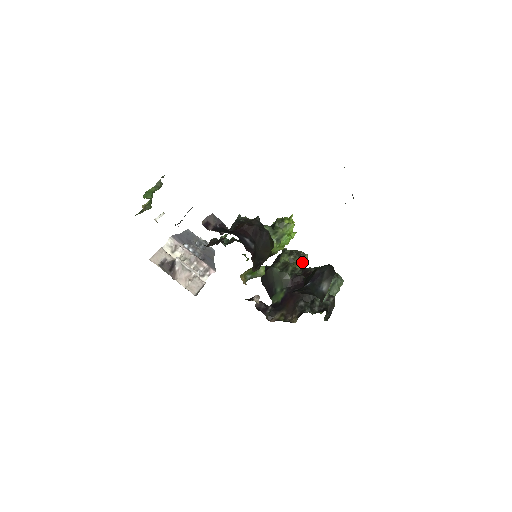
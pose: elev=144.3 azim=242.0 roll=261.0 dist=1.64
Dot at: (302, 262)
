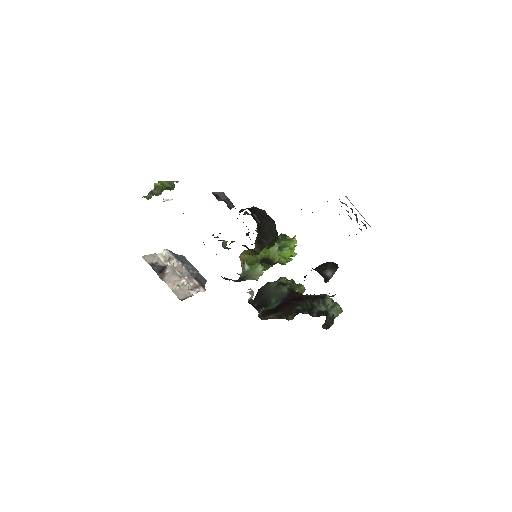
Dot at: (299, 291)
